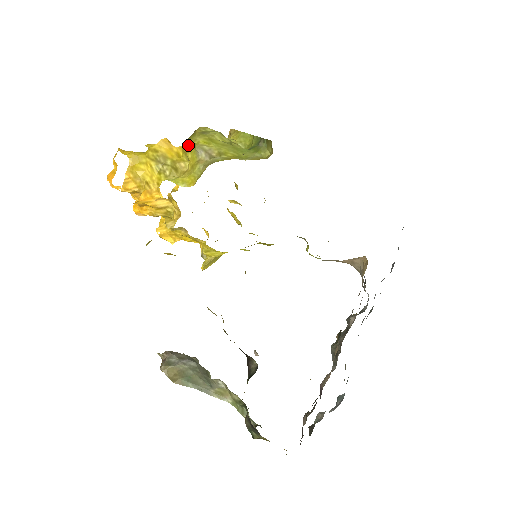
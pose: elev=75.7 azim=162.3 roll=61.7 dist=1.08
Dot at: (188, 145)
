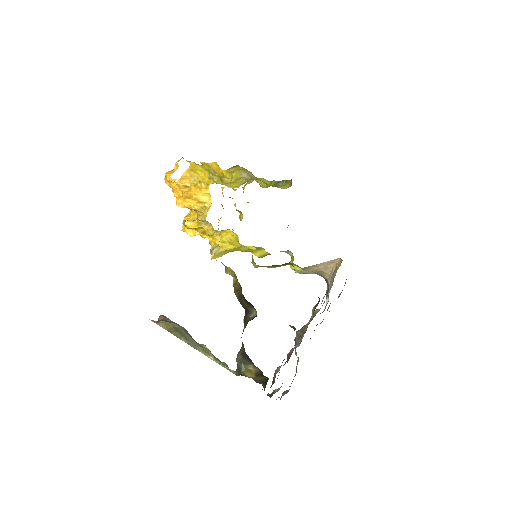
Dot at: (233, 169)
